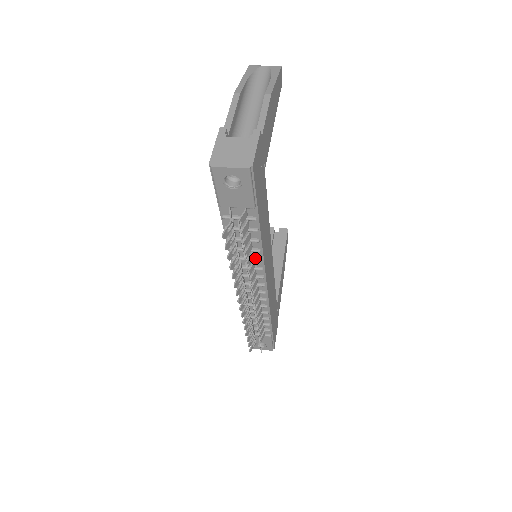
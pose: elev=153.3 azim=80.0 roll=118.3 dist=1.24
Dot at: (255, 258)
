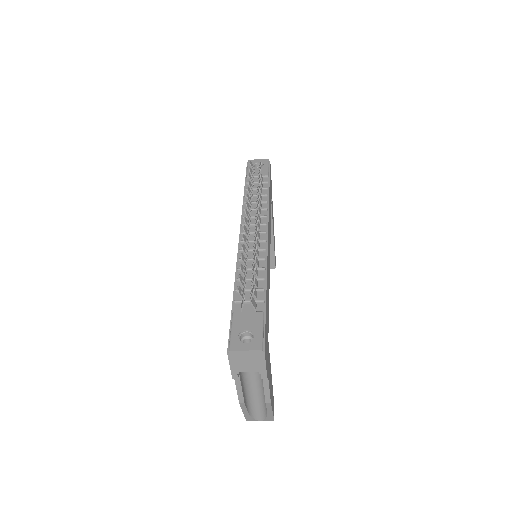
Dot at: (262, 209)
